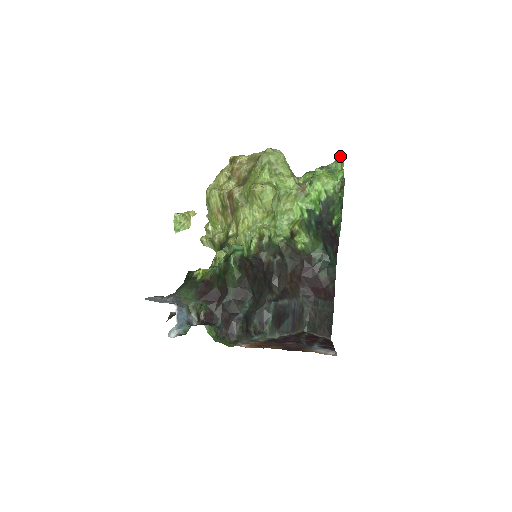
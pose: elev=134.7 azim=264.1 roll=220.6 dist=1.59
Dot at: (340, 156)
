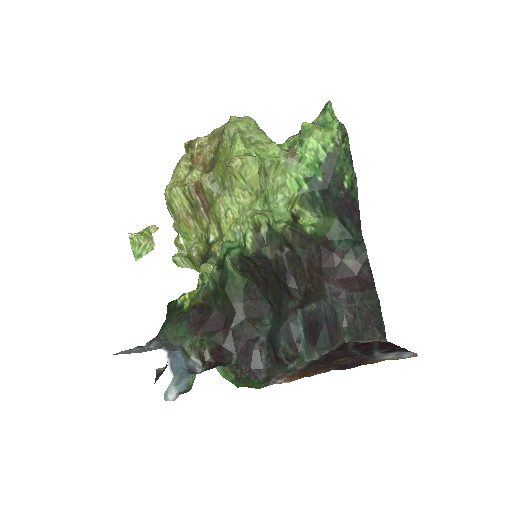
Dot at: (325, 106)
